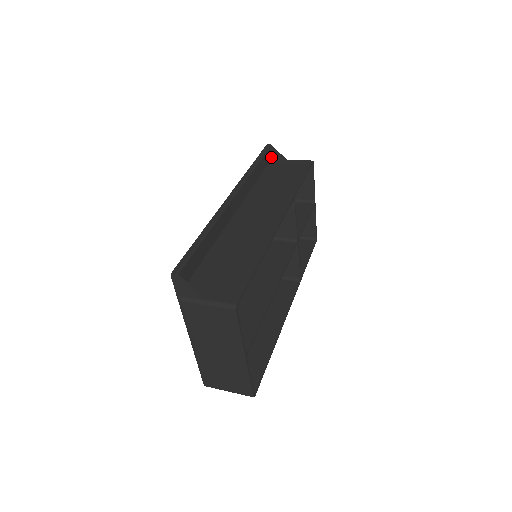
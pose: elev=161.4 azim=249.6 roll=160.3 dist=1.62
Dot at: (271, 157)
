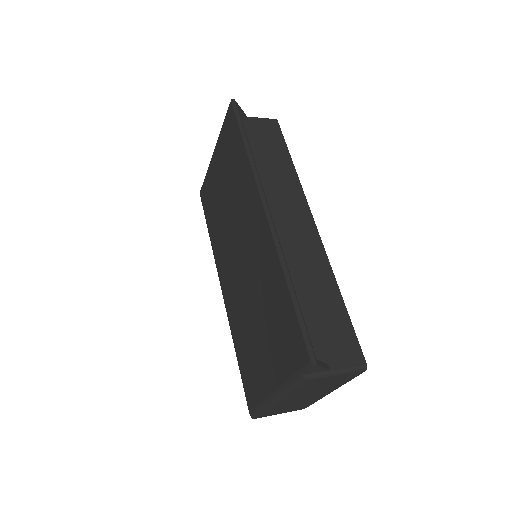
Dot at: occluded
